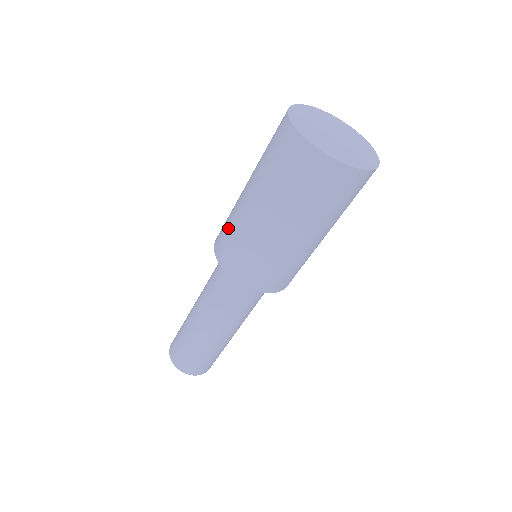
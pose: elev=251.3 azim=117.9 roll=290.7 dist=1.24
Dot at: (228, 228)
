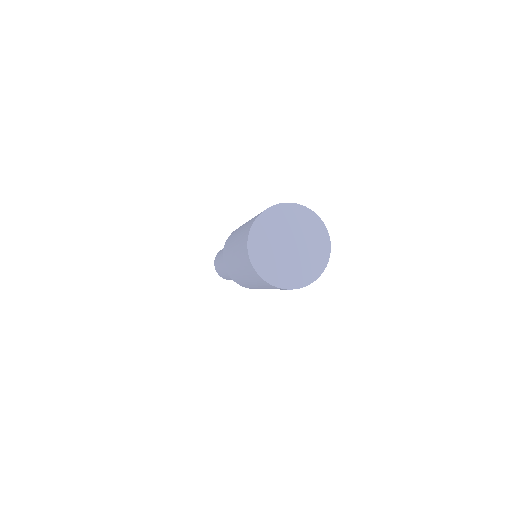
Dot at: (227, 259)
